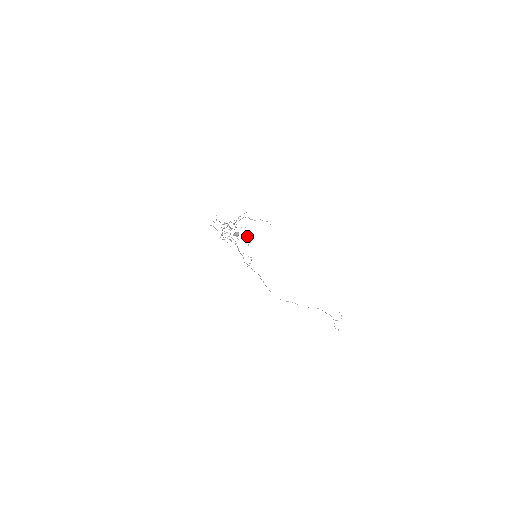
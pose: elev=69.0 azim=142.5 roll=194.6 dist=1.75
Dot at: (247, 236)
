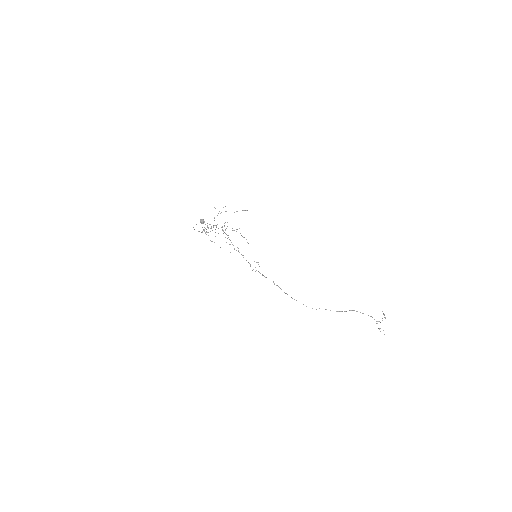
Dot at: (243, 237)
